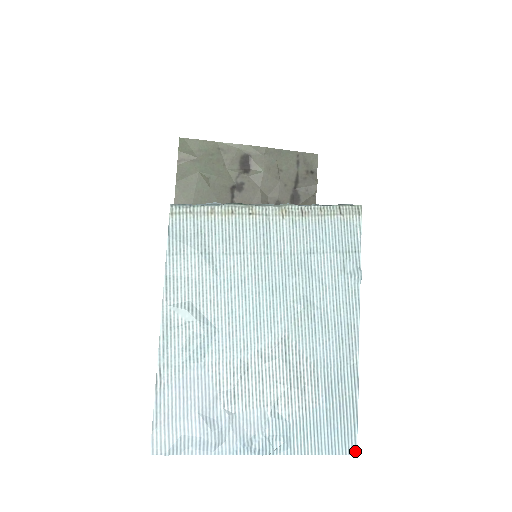
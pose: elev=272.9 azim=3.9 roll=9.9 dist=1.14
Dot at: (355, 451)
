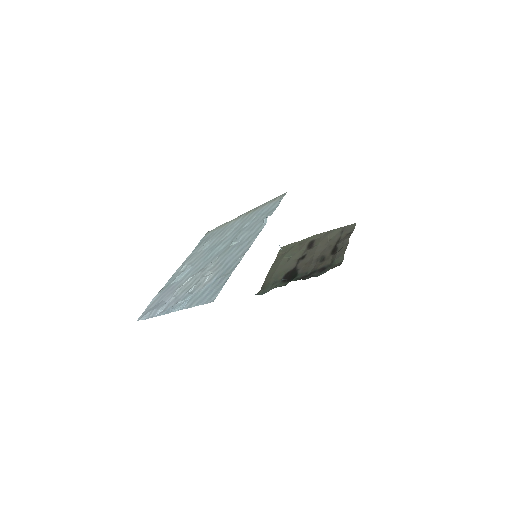
Dot at: occluded
